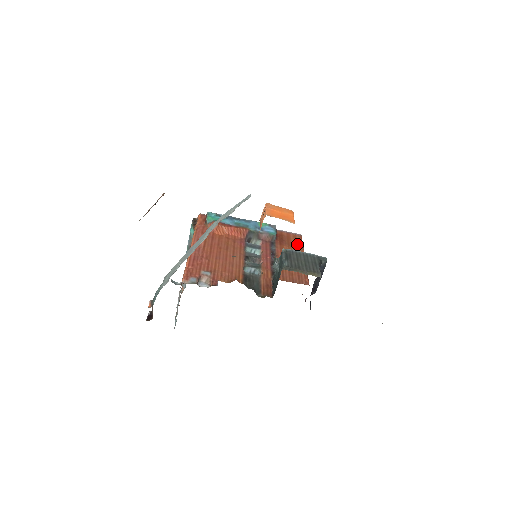
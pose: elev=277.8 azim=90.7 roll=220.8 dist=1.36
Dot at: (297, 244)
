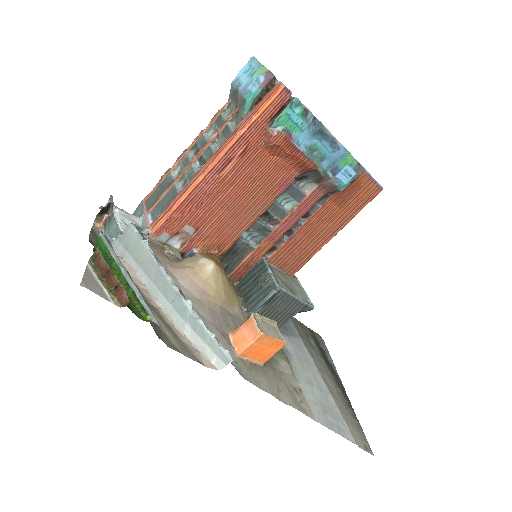
Dot at: (356, 207)
